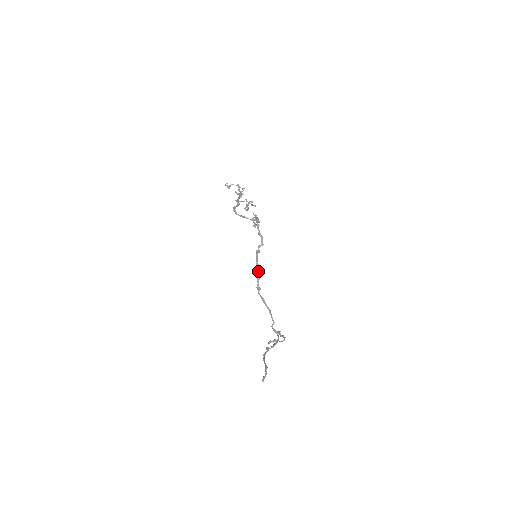
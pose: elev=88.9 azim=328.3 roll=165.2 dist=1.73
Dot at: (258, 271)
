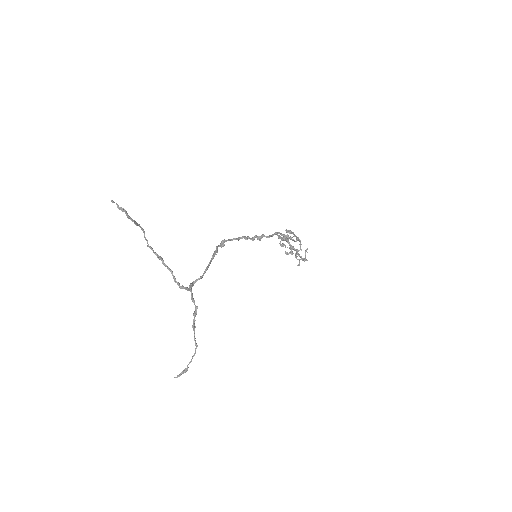
Dot at: (240, 237)
